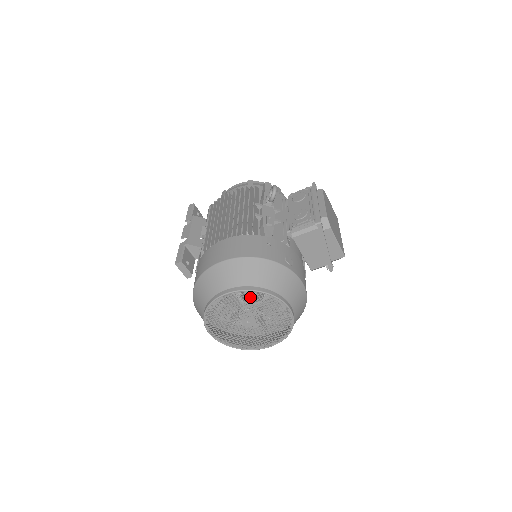
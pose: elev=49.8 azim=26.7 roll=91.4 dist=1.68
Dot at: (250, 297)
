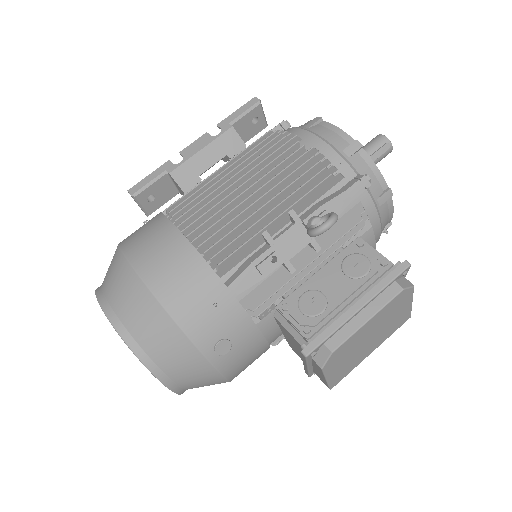
Dot at: occluded
